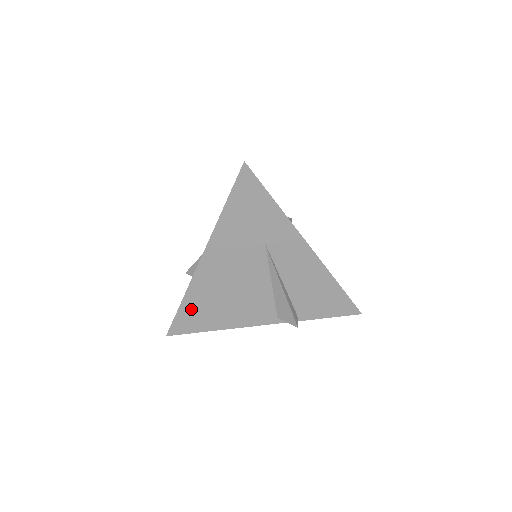
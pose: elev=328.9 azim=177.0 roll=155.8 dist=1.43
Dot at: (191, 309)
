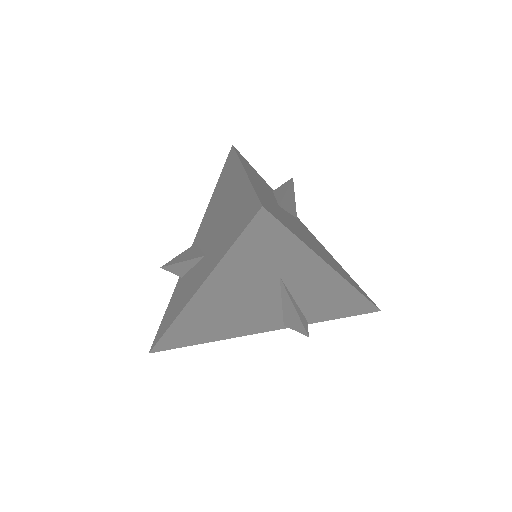
Dot at: (179, 333)
